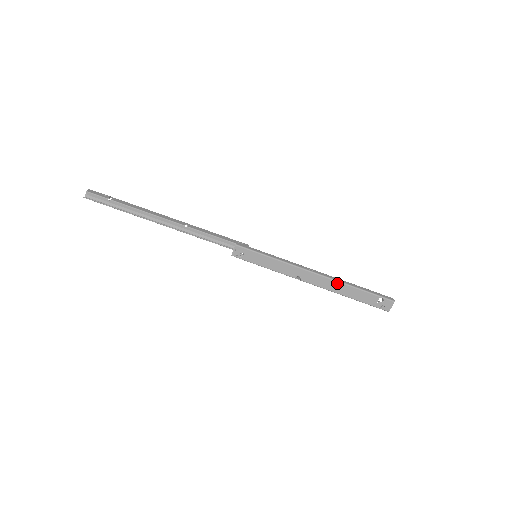
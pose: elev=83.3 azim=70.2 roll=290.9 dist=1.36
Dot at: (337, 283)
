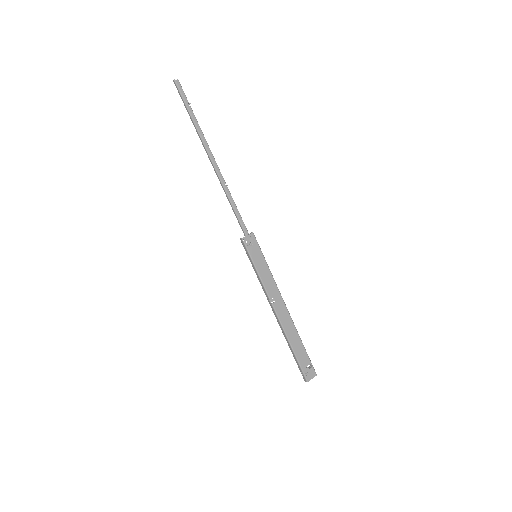
Dot at: (294, 327)
